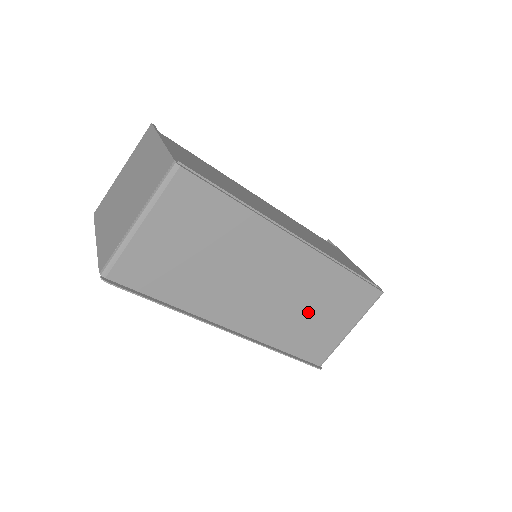
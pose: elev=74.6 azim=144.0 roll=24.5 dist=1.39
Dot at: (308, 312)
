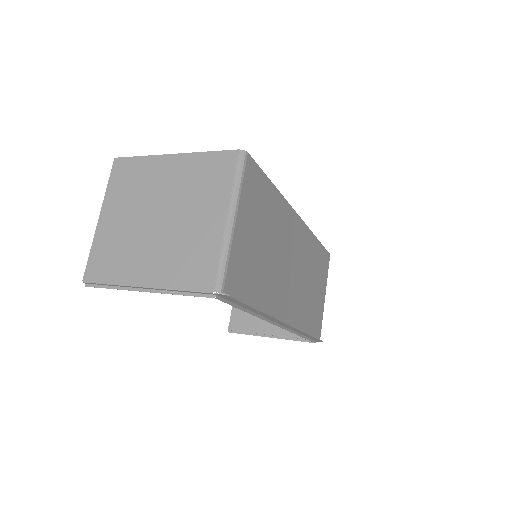
Dot at: (310, 287)
